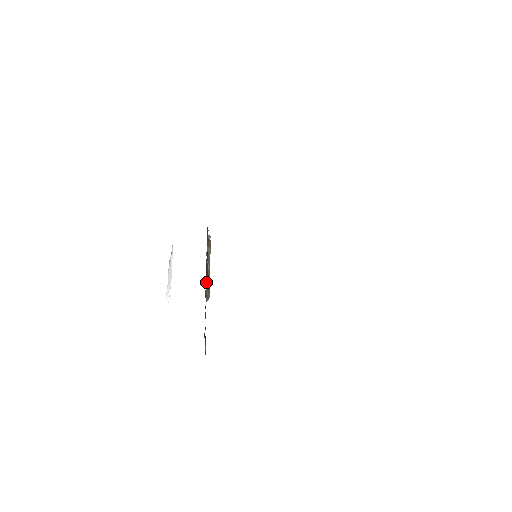
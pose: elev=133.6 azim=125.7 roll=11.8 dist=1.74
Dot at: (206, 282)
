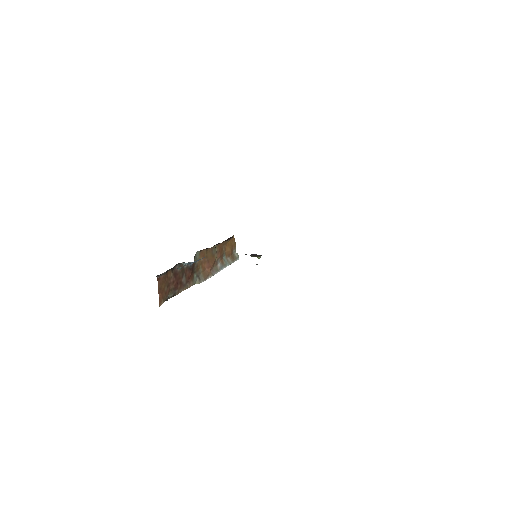
Dot at: (206, 270)
